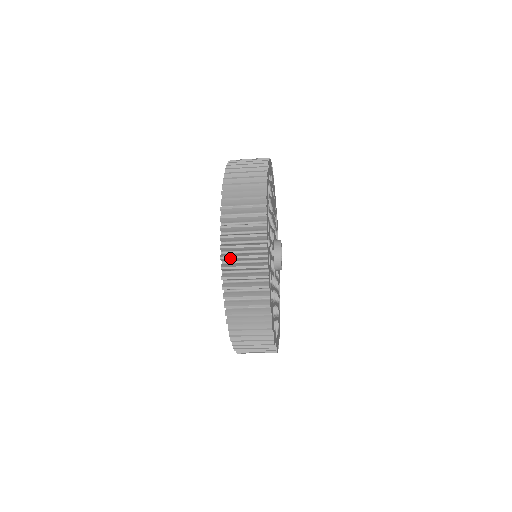
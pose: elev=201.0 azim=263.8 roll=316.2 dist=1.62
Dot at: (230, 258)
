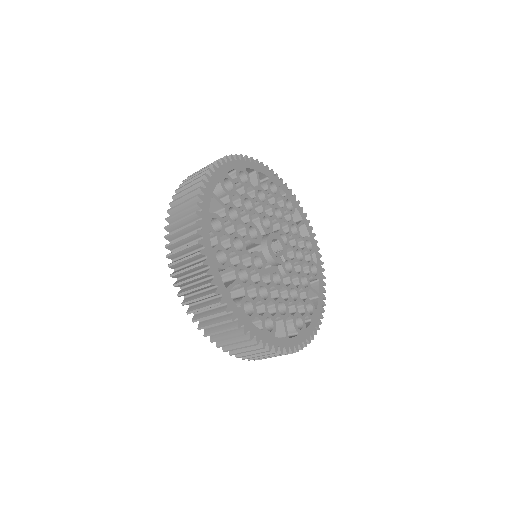
Dot at: (174, 264)
